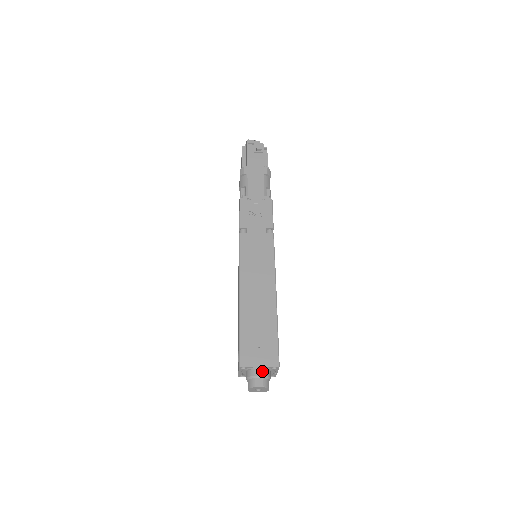
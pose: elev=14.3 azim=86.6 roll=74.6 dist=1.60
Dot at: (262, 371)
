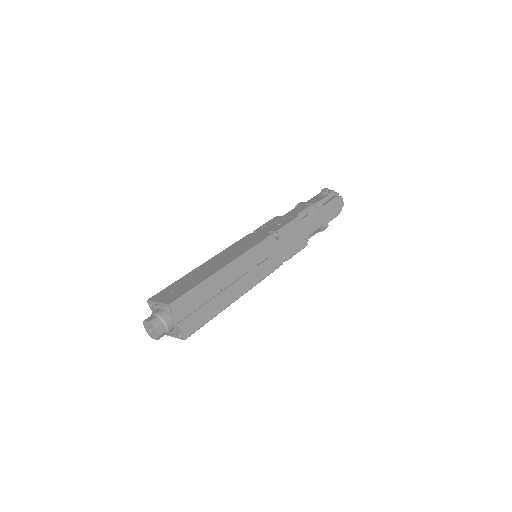
Dot at: (160, 311)
